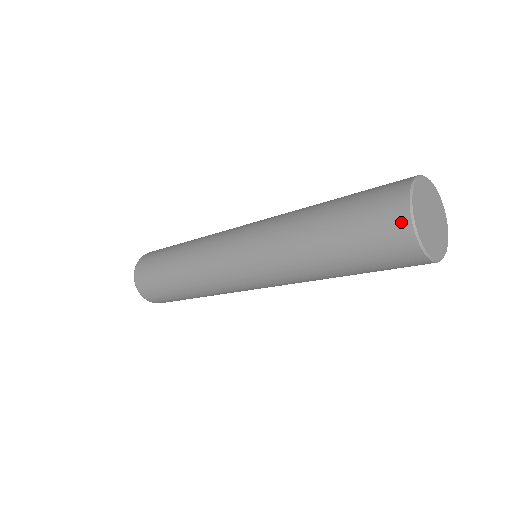
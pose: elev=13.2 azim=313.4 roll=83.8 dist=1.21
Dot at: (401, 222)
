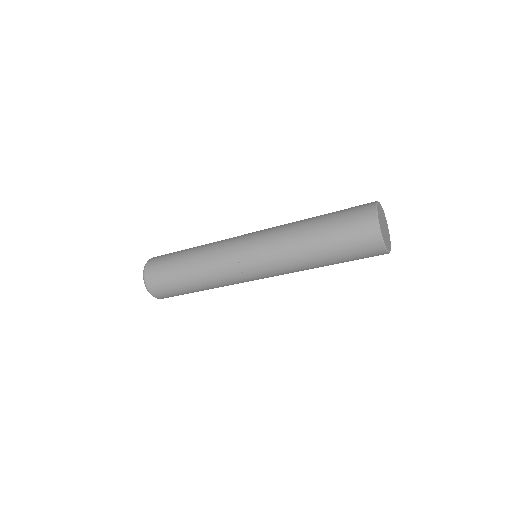
Dot at: (374, 235)
